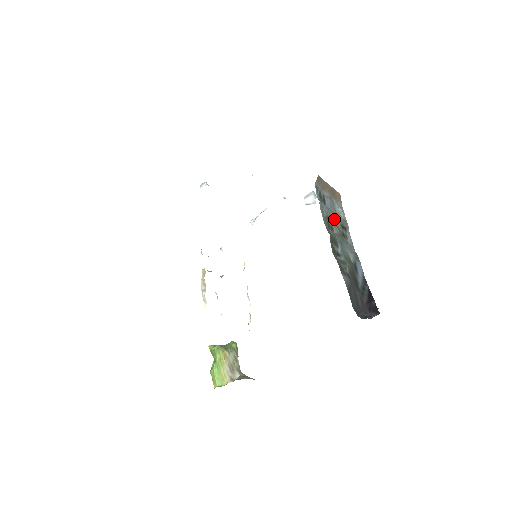
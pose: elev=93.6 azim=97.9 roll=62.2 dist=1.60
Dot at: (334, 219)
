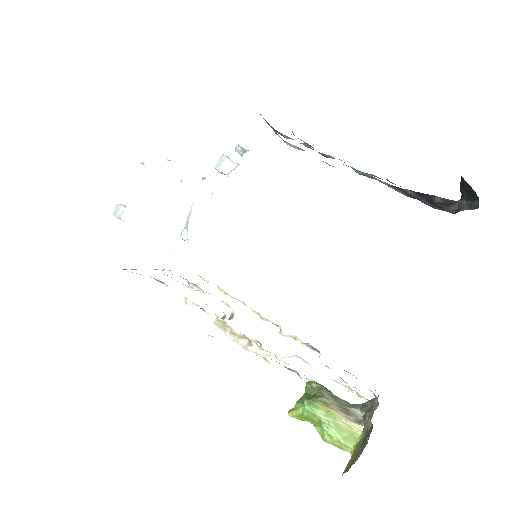
Dot at: (310, 148)
